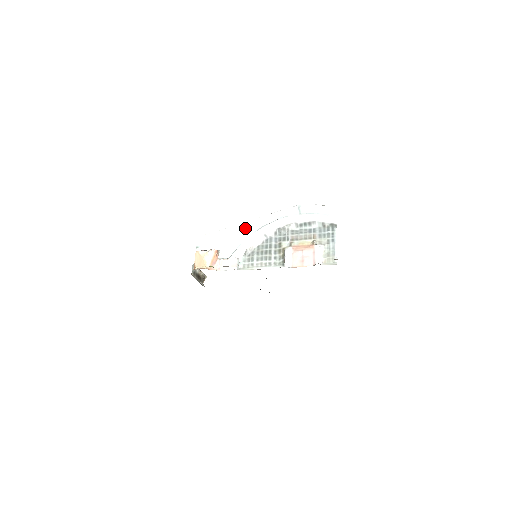
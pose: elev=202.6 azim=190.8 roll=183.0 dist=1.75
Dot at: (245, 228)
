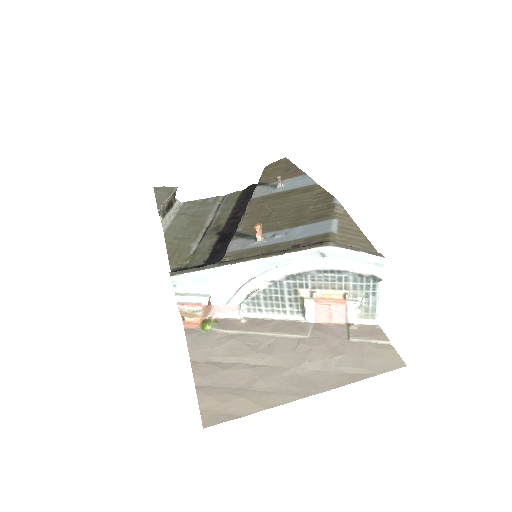
Dot at: (240, 271)
